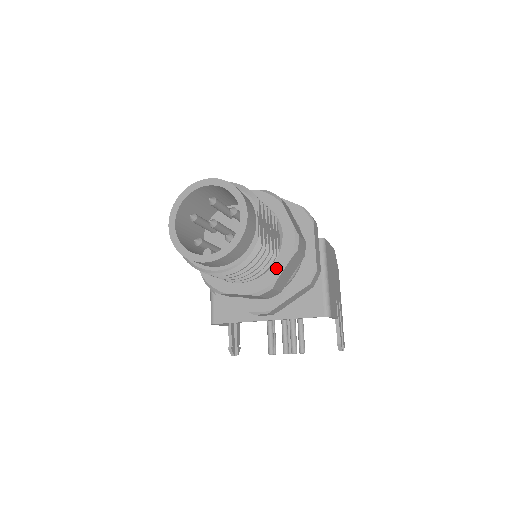
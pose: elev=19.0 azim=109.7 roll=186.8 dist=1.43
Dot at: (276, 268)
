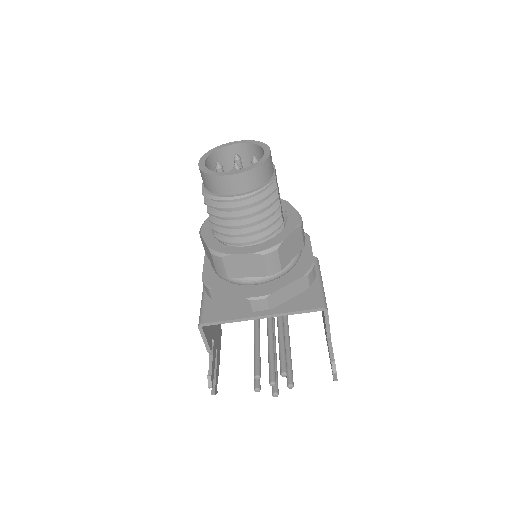
Dot at: (282, 235)
